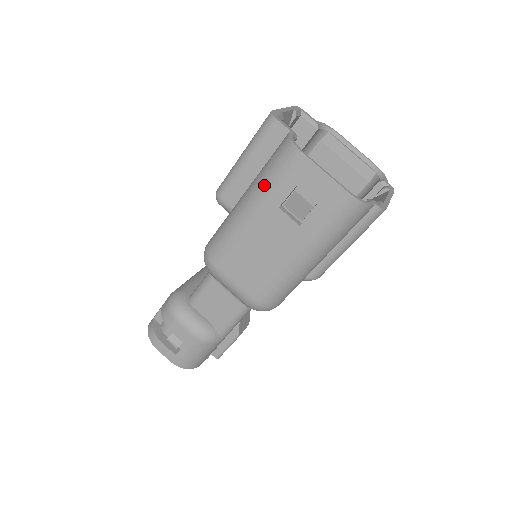
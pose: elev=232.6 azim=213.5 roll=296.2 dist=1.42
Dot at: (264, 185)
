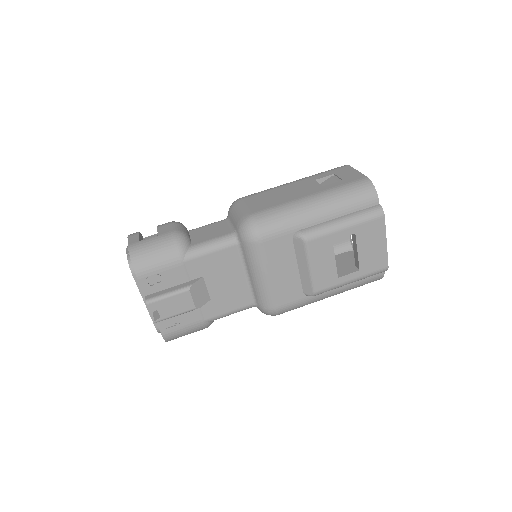
Dot at: occluded
